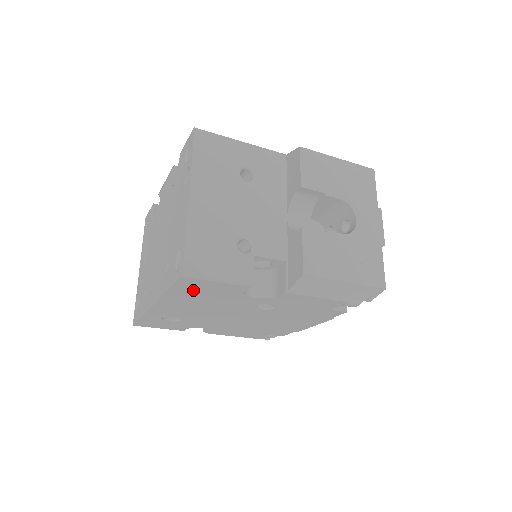
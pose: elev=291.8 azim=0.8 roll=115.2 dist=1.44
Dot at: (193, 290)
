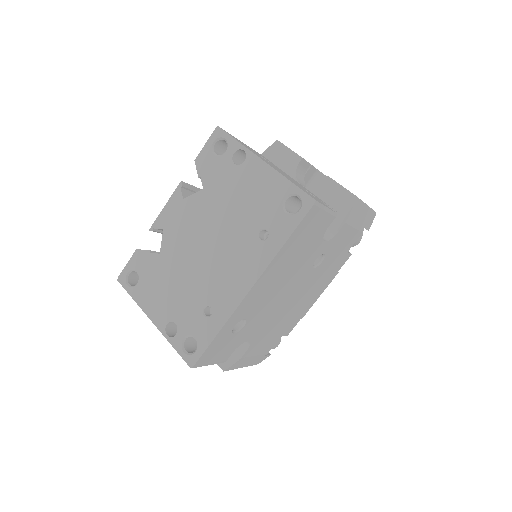
Dot at: (301, 236)
